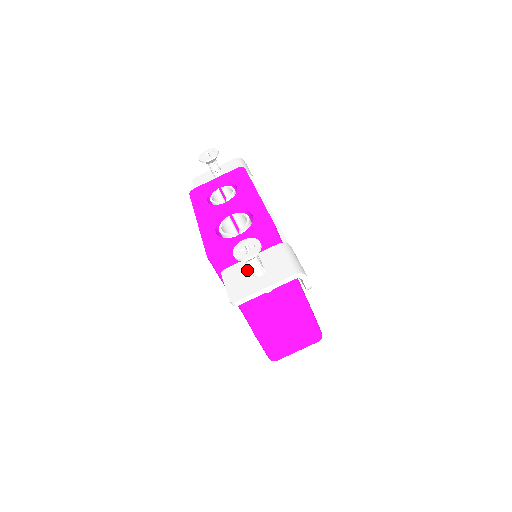
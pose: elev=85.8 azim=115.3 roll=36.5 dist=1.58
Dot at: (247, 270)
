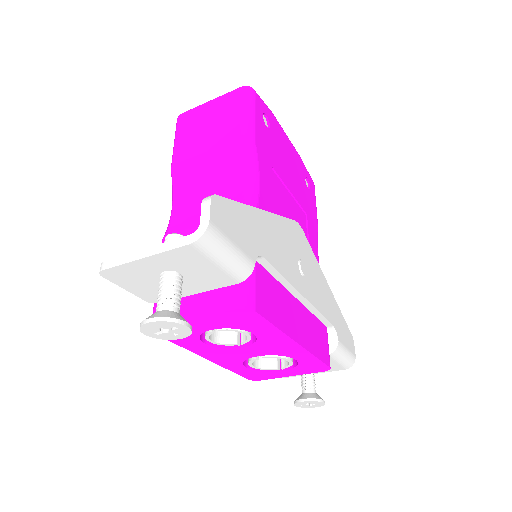
Dot at: occluded
